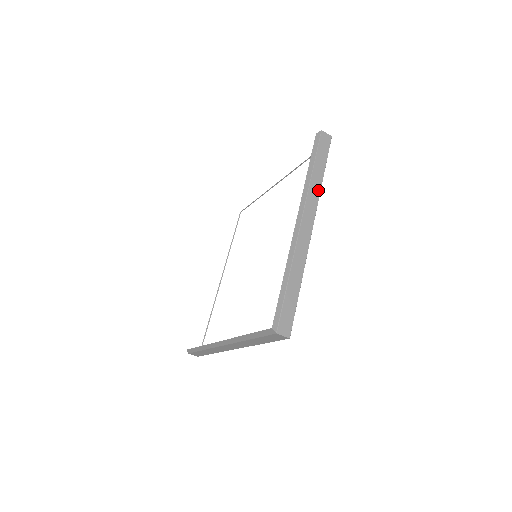
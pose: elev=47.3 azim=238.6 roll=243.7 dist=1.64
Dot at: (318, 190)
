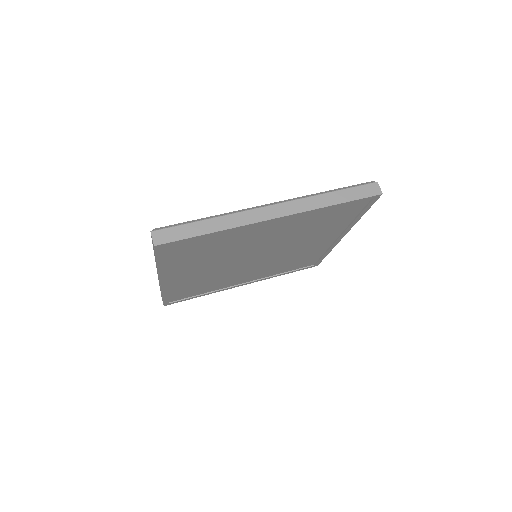
Dot at: (316, 206)
